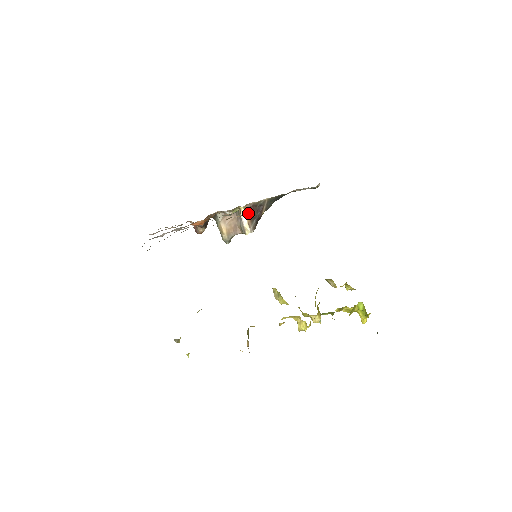
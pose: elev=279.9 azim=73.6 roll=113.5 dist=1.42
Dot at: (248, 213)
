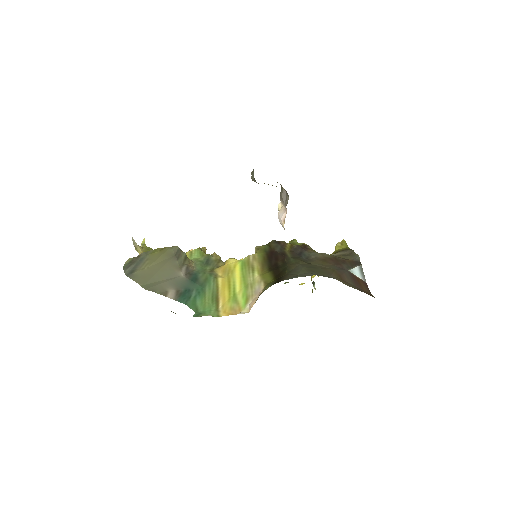
Dot at: occluded
